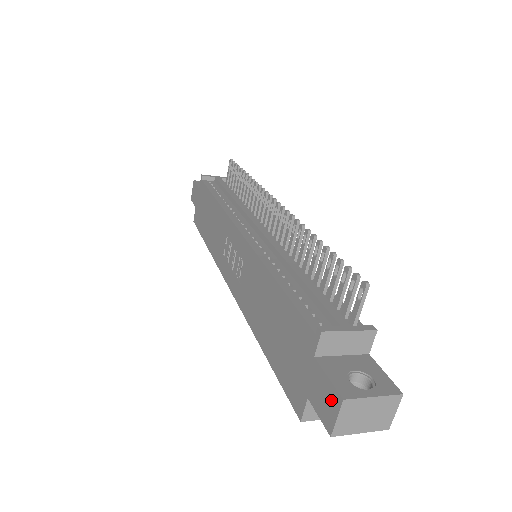
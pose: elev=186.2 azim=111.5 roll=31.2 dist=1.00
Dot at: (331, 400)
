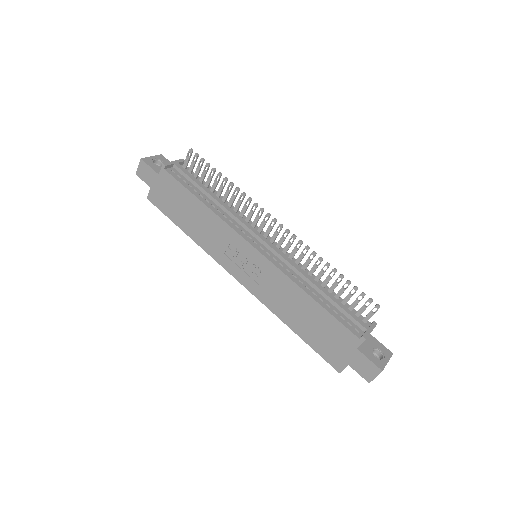
Dot at: (372, 370)
